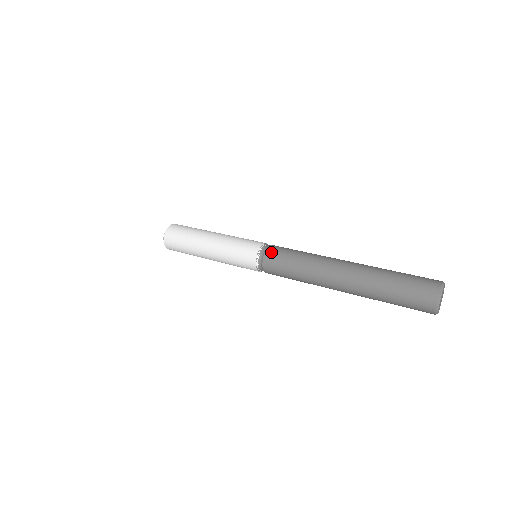
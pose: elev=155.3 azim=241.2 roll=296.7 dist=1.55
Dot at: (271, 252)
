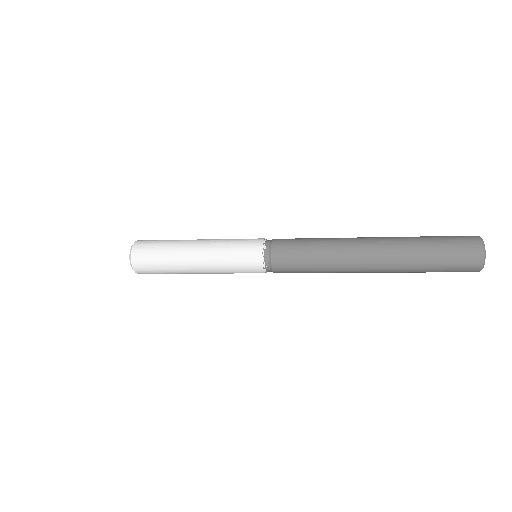
Dot at: (279, 240)
